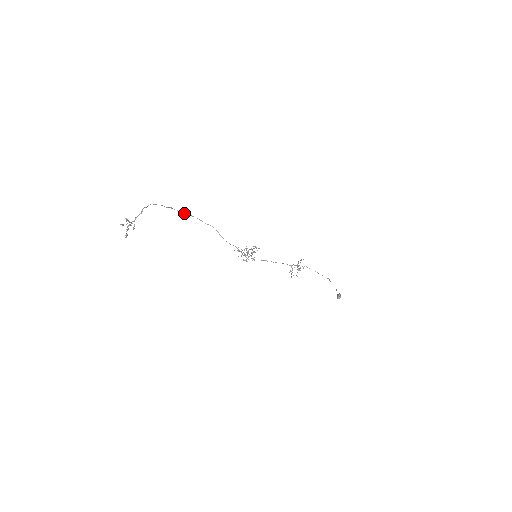
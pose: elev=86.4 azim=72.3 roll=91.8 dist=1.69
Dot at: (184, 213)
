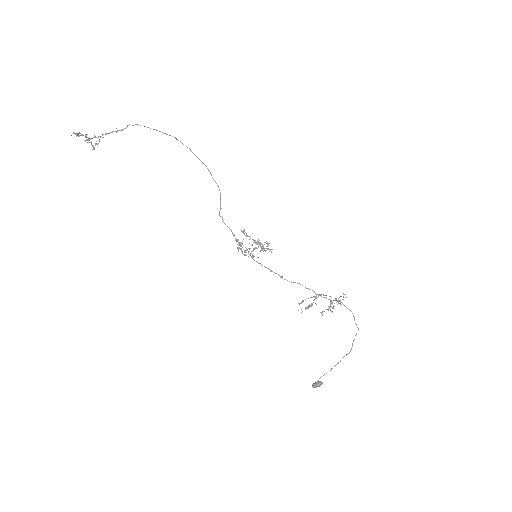
Dot at: occluded
